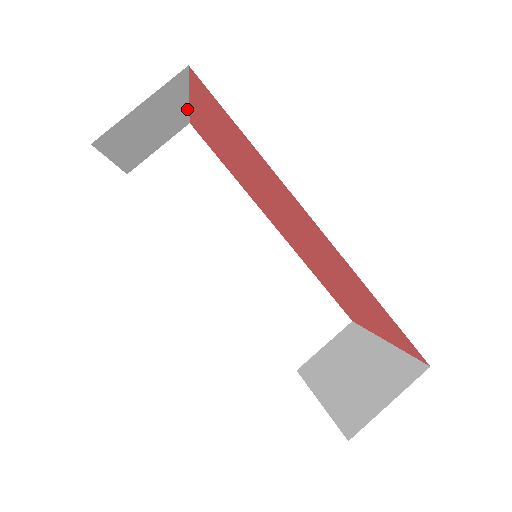
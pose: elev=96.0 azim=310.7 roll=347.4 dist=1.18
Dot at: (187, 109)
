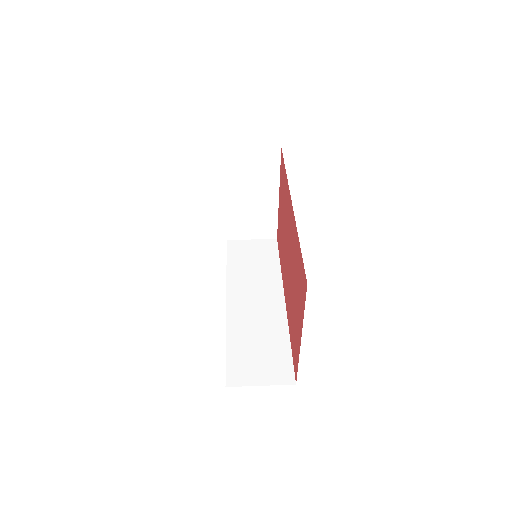
Dot at: (277, 209)
